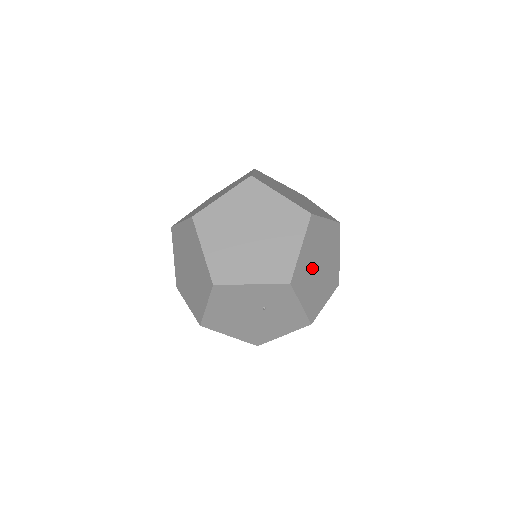
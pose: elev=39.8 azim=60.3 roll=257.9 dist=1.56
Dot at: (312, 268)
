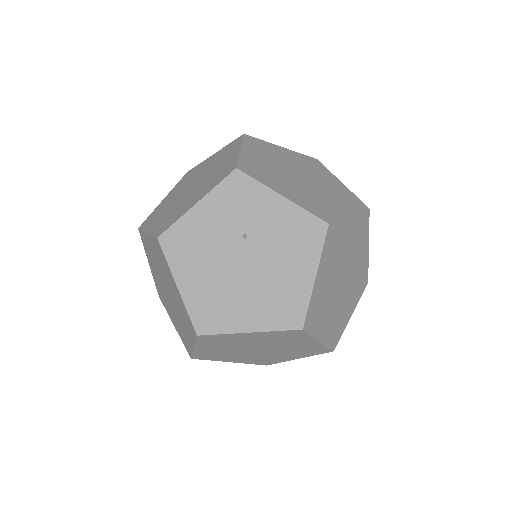
Dot at: (282, 173)
